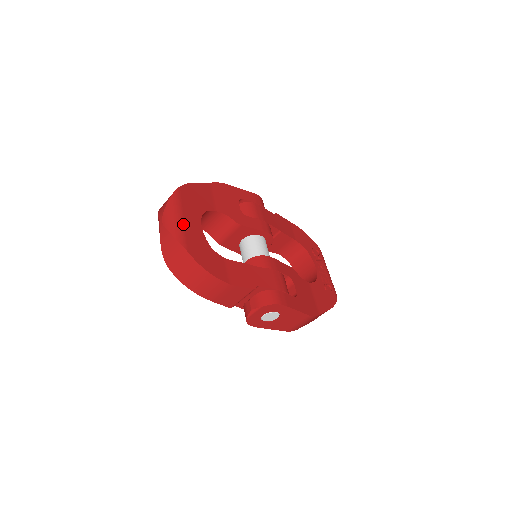
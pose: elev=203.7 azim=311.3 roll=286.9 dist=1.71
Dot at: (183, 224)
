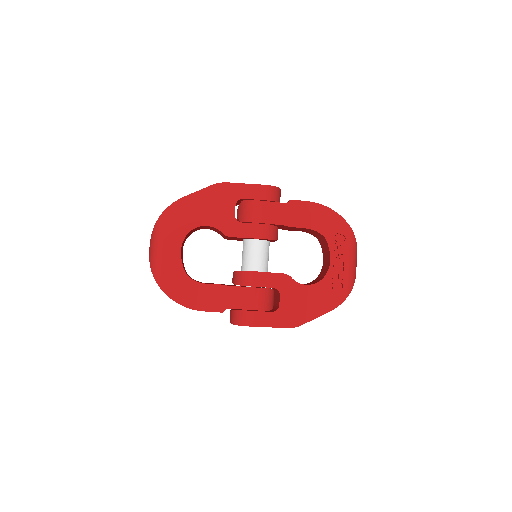
Dot at: (160, 256)
